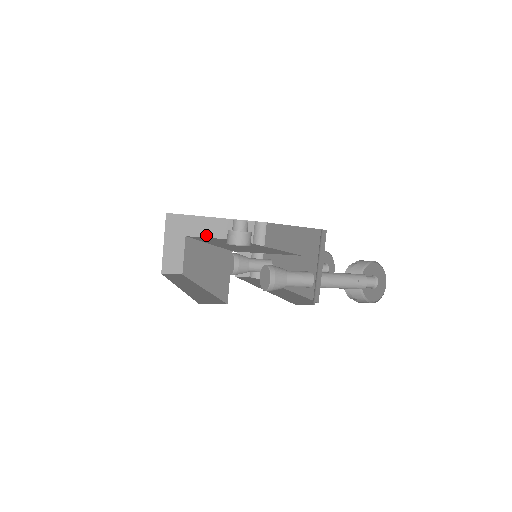
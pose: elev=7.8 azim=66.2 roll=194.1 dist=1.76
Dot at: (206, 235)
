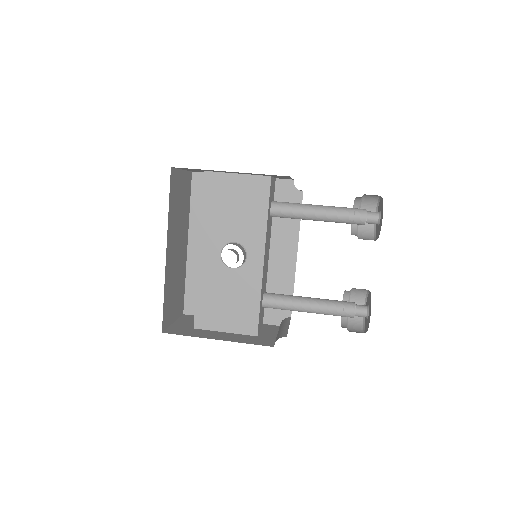
Dot at: (228, 172)
